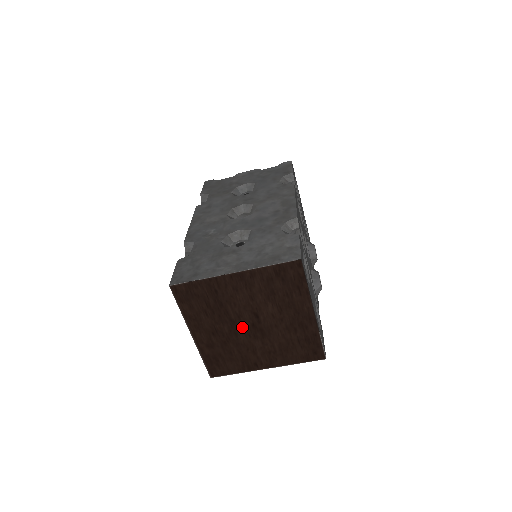
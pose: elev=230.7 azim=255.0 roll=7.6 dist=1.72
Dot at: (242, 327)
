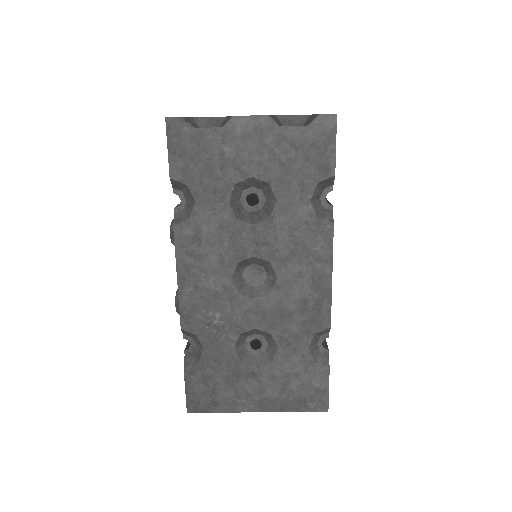
Dot at: occluded
